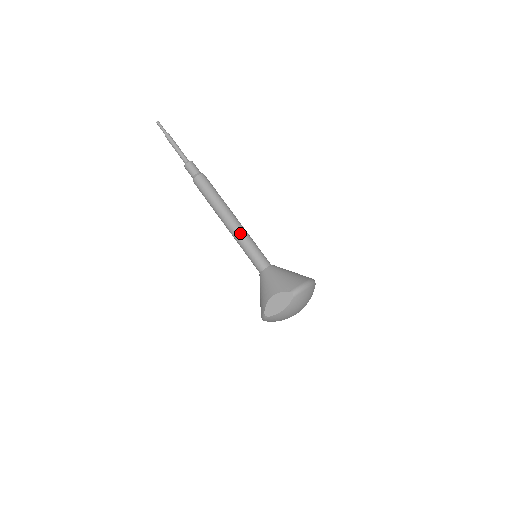
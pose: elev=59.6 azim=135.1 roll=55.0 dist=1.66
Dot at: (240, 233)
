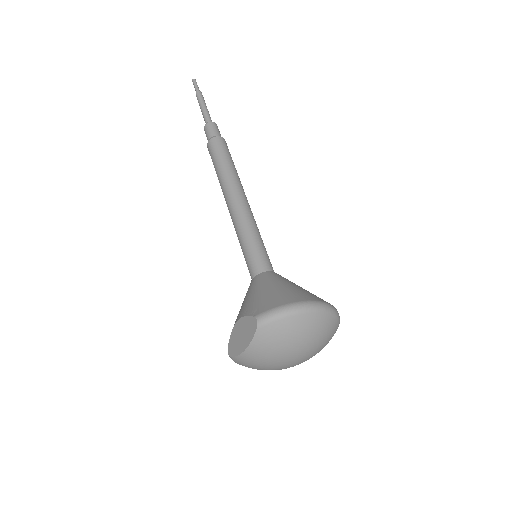
Dot at: (238, 218)
